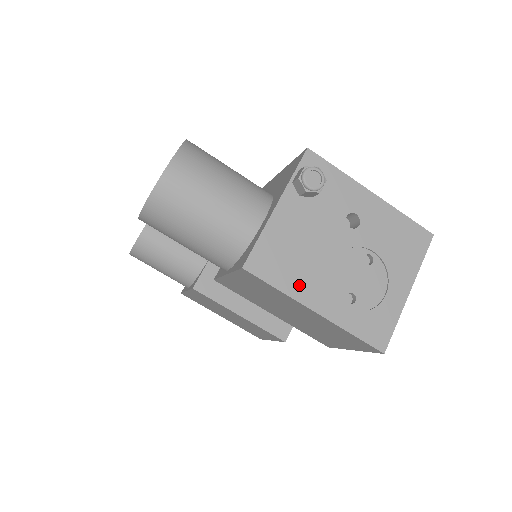
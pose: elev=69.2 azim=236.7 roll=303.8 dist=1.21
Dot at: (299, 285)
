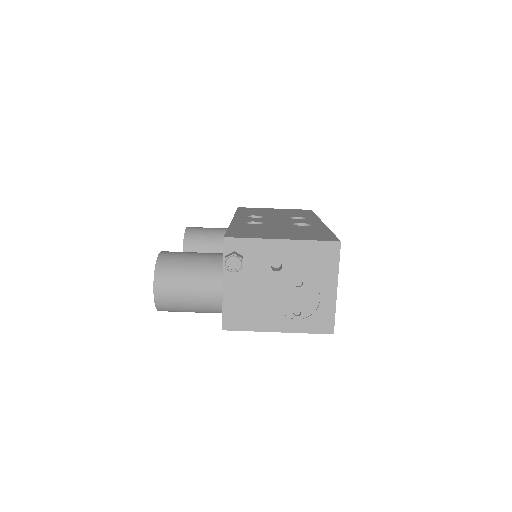
Dot at: (260, 322)
